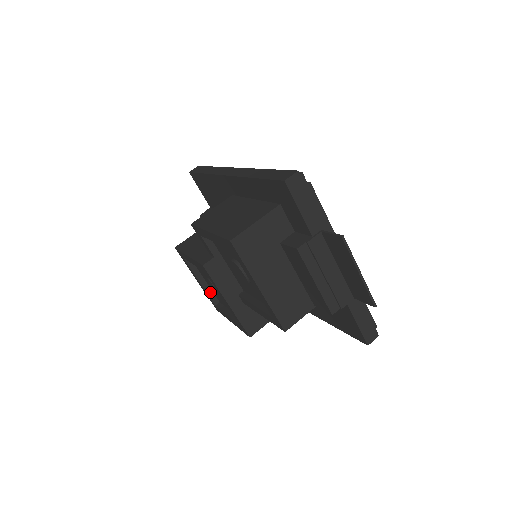
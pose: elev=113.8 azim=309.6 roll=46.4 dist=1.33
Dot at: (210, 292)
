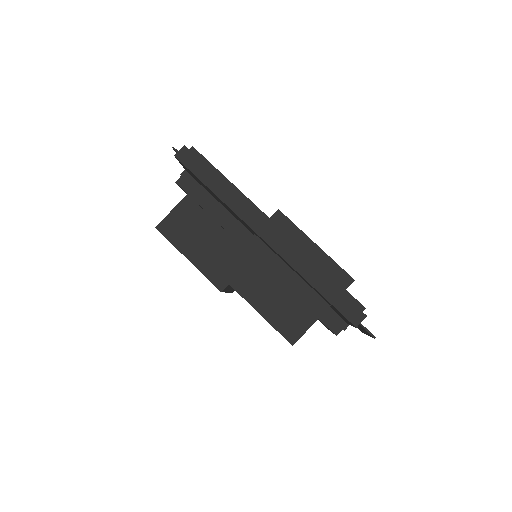
Dot at: occluded
